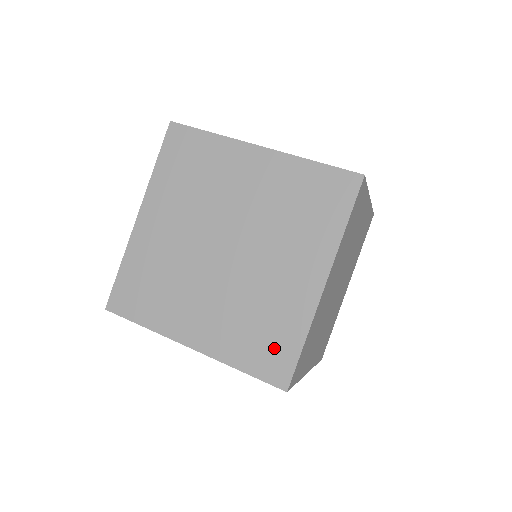
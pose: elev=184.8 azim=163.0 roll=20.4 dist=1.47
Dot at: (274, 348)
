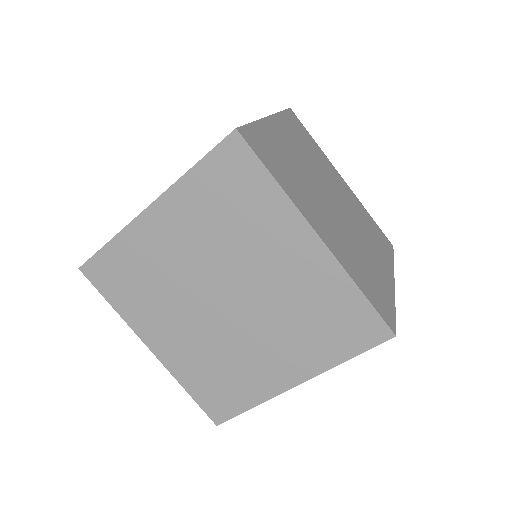
Dot at: (224, 396)
